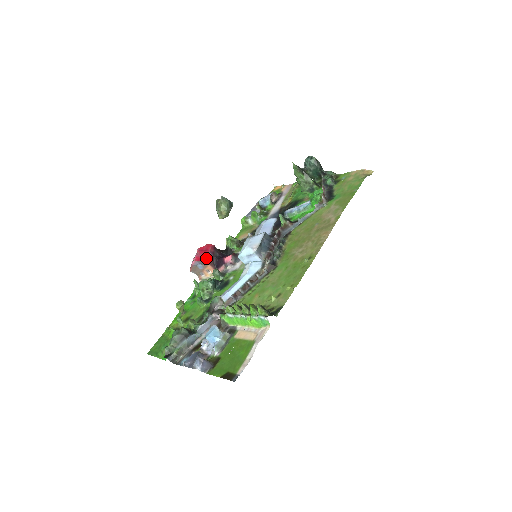
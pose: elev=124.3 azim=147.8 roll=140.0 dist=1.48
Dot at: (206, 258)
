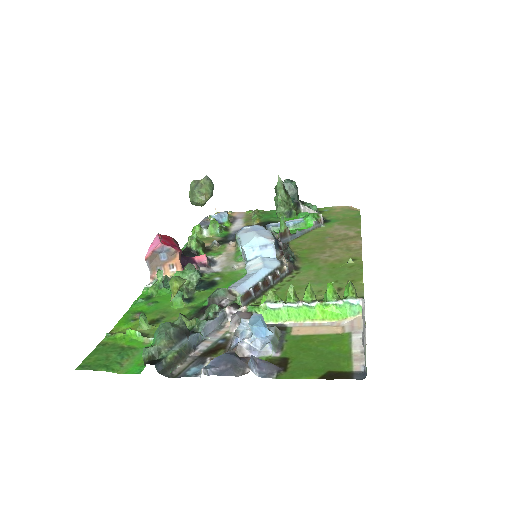
Dot at: (176, 246)
